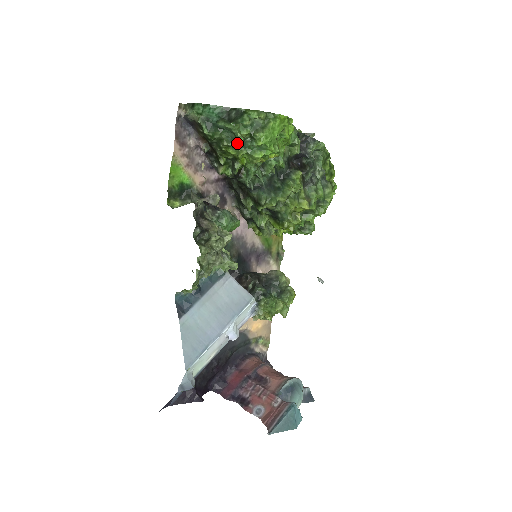
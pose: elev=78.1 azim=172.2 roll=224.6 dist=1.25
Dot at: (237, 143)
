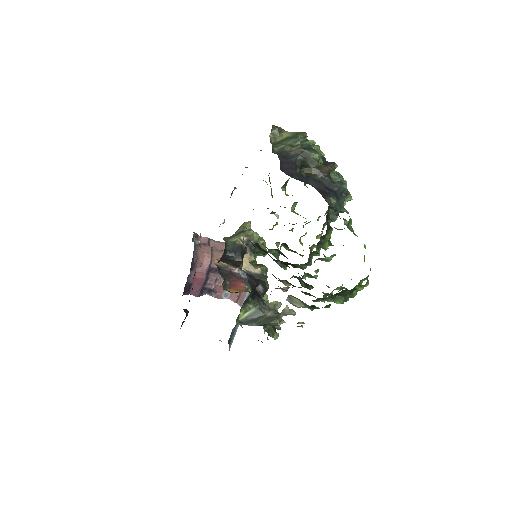
Dot at: occluded
